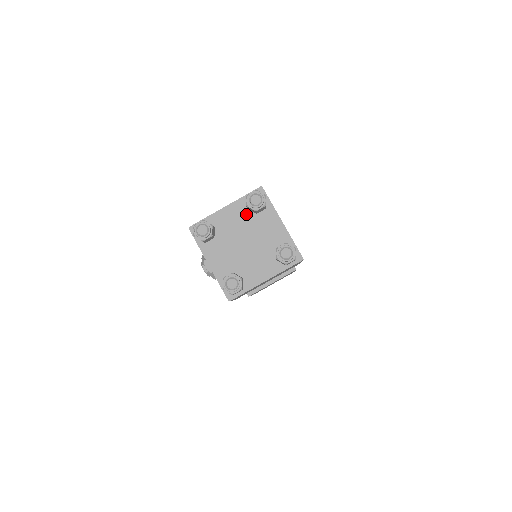
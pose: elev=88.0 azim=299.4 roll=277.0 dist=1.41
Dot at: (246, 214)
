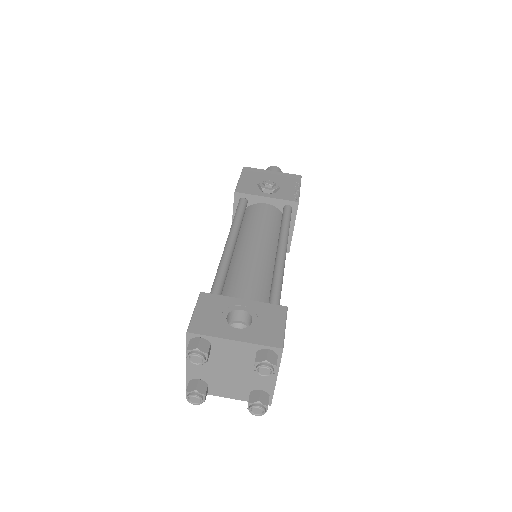
Dot at: occluded
